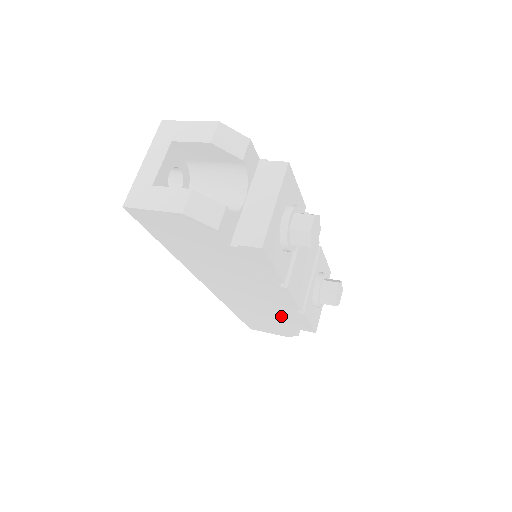
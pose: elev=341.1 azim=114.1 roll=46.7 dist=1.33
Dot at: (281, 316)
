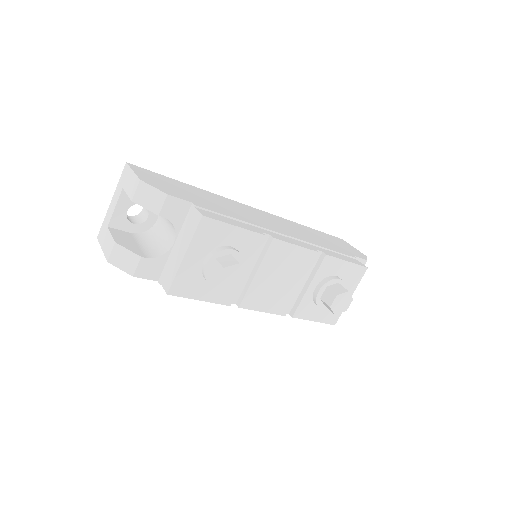
Dot at: occluded
